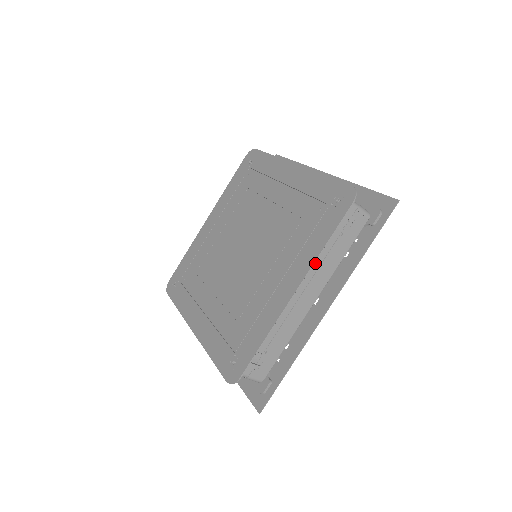
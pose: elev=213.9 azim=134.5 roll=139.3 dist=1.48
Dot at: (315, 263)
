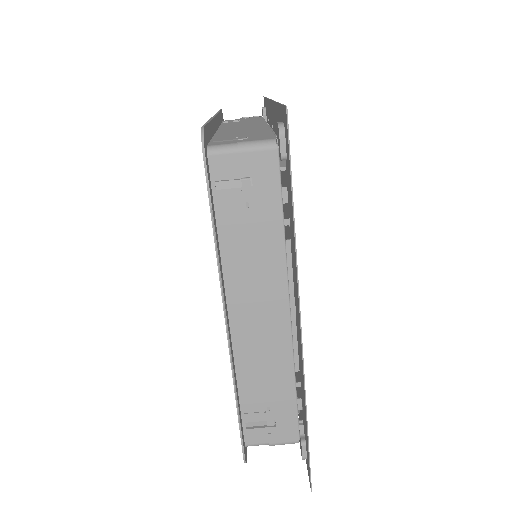
Dot at: occluded
